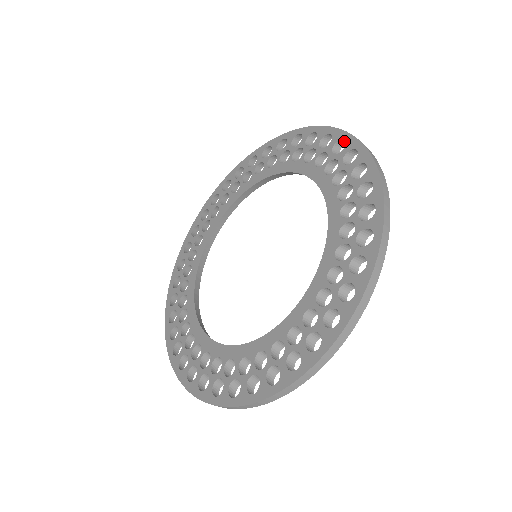
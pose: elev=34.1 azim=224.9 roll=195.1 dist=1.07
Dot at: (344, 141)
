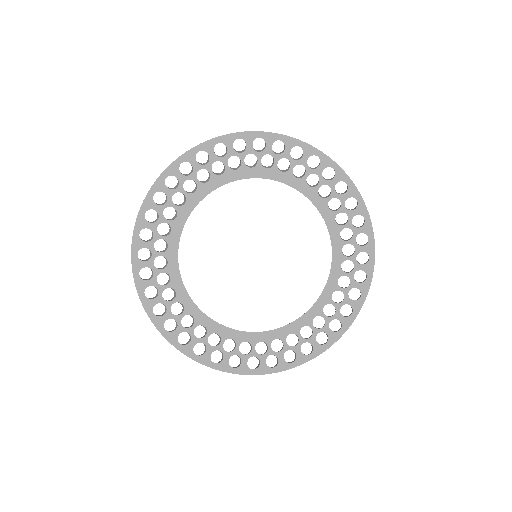
Dot at: (343, 181)
